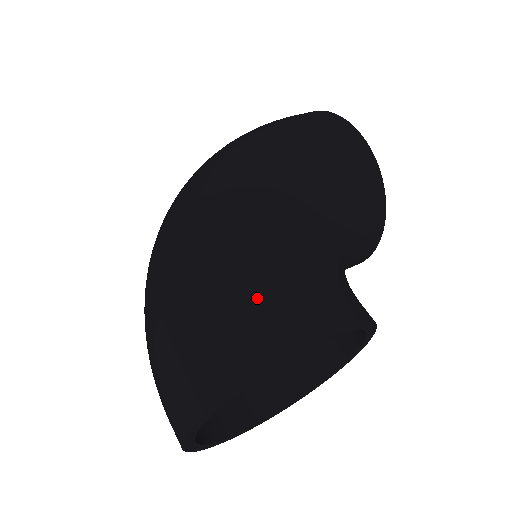
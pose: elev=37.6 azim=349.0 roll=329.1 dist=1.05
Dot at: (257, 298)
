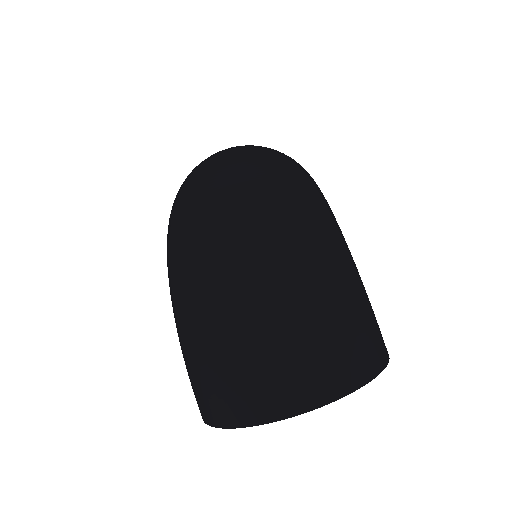
Dot at: occluded
